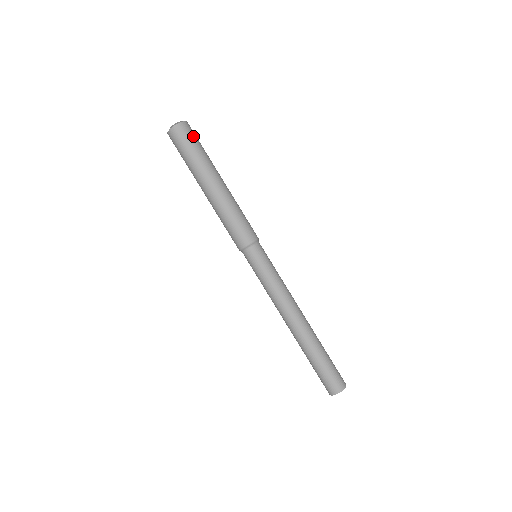
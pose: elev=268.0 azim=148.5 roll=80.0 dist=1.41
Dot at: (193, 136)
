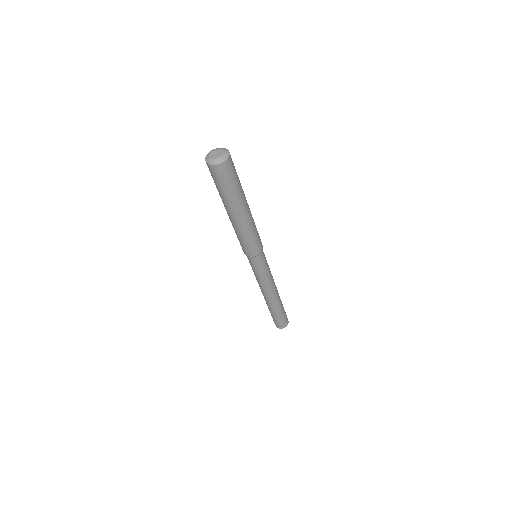
Dot at: occluded
